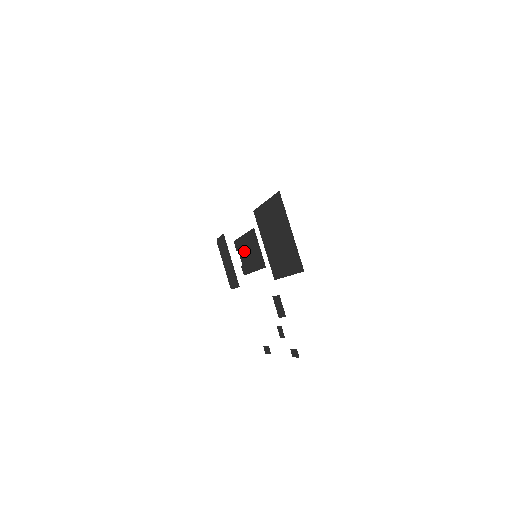
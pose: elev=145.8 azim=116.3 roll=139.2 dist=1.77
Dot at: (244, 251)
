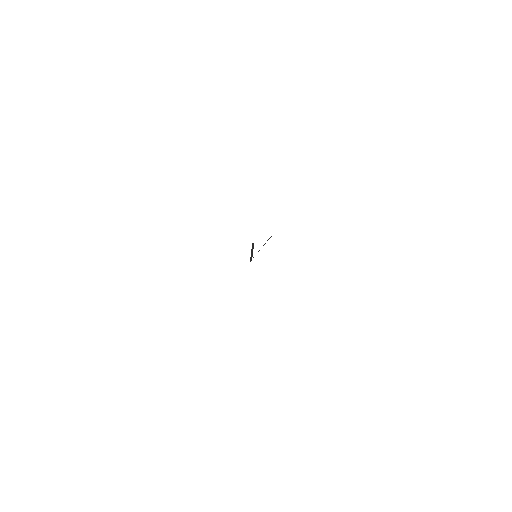
Dot at: occluded
